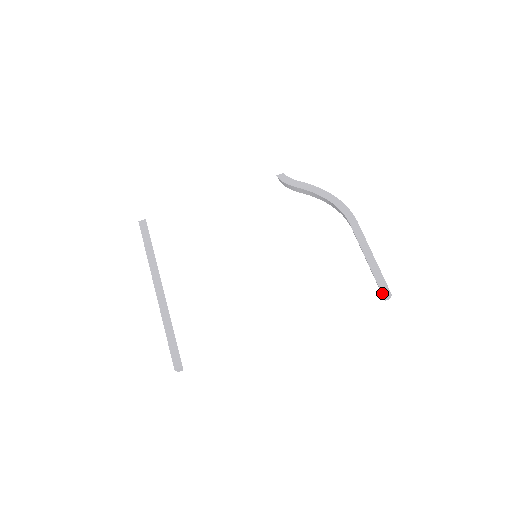
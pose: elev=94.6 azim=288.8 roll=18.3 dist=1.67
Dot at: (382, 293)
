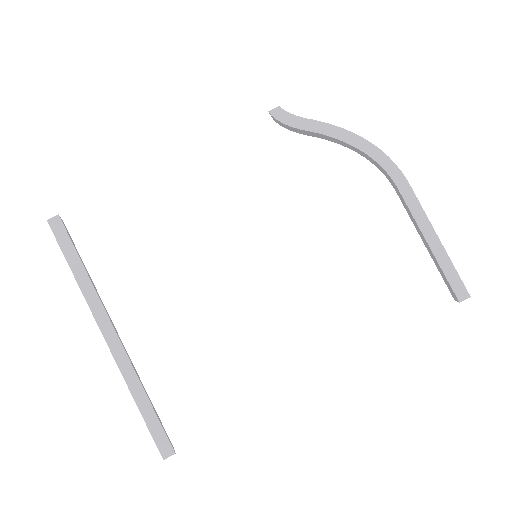
Dot at: (456, 295)
